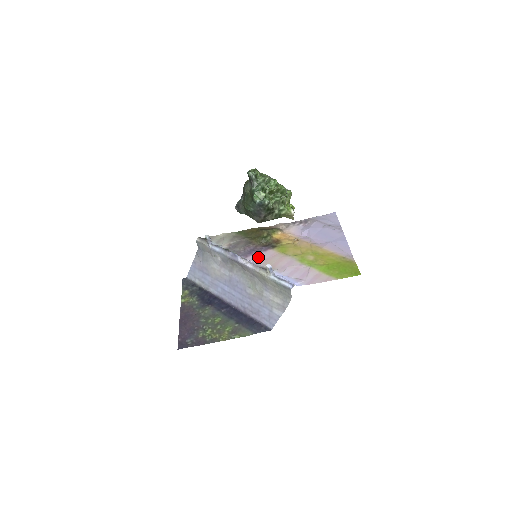
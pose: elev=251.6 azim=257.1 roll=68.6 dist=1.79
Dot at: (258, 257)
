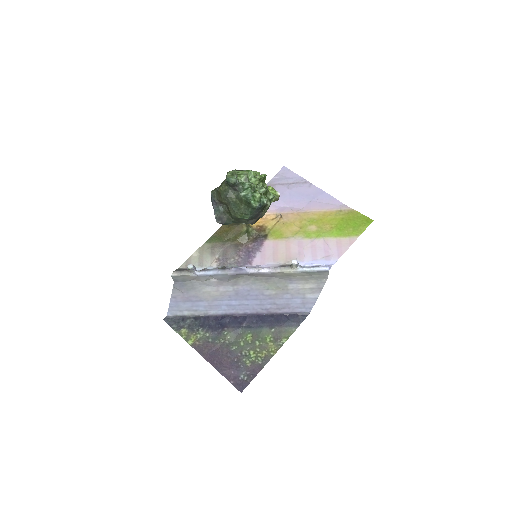
Dot at: (263, 257)
